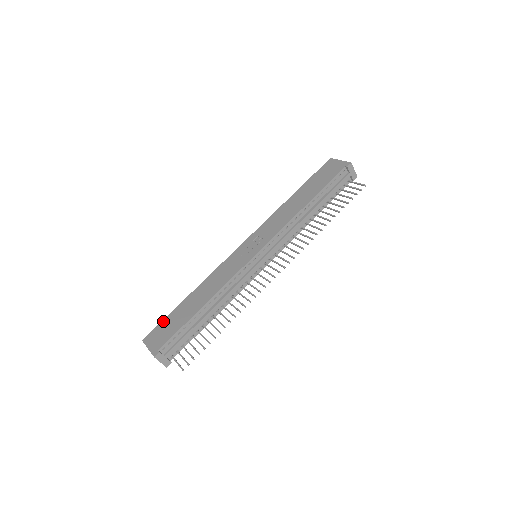
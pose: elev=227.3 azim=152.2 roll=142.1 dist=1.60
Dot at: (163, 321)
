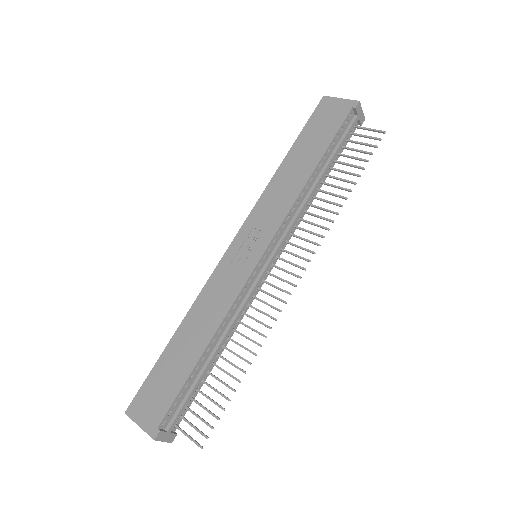
Dot at: (148, 378)
